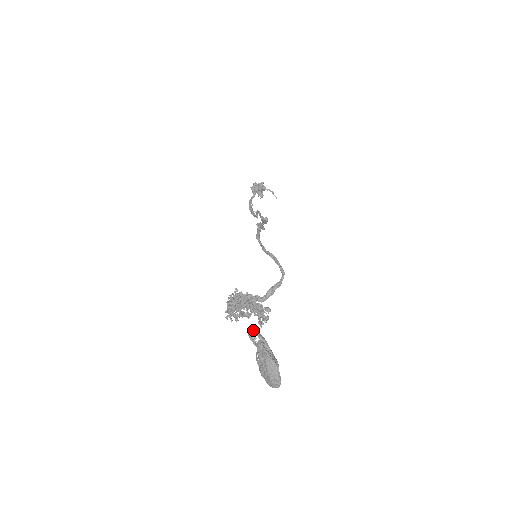
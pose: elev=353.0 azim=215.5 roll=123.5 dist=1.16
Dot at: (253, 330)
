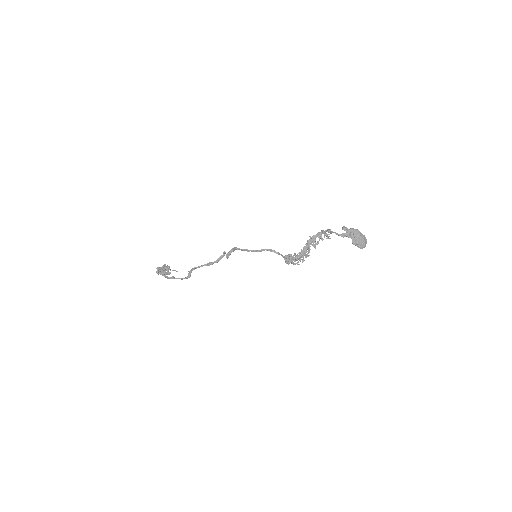
Dot at: (343, 227)
